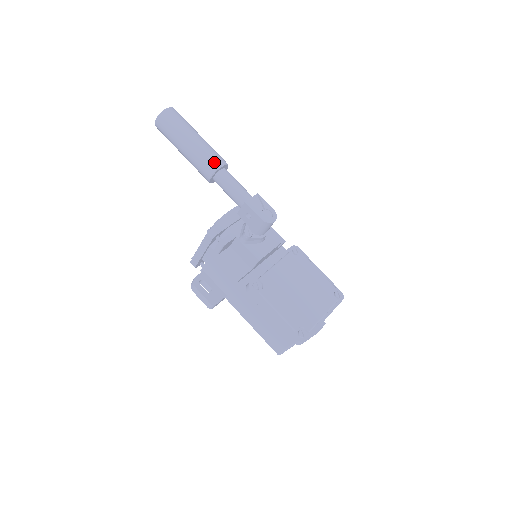
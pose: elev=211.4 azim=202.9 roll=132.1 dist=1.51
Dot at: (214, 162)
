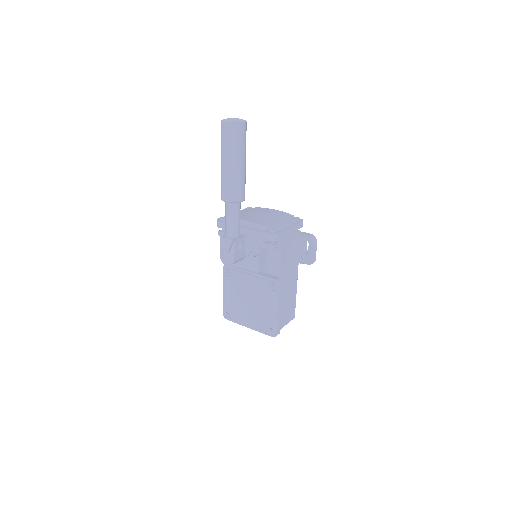
Dot at: (222, 194)
